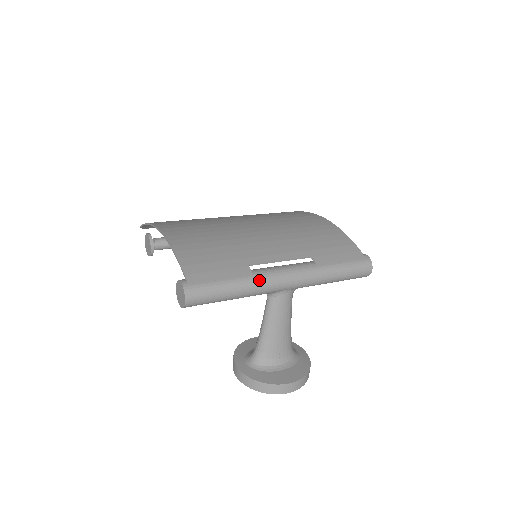
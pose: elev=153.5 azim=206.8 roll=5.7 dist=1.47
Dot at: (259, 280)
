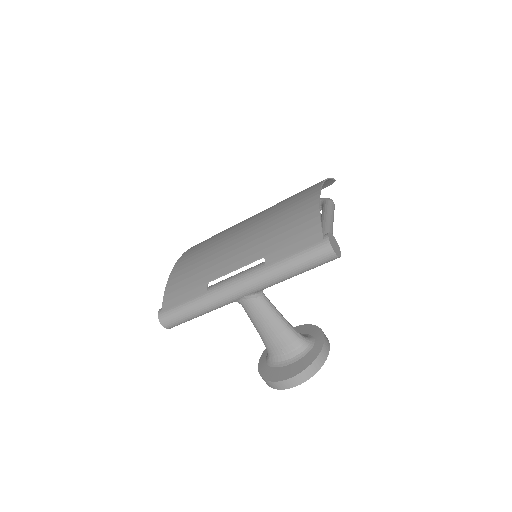
Dot at: (211, 296)
